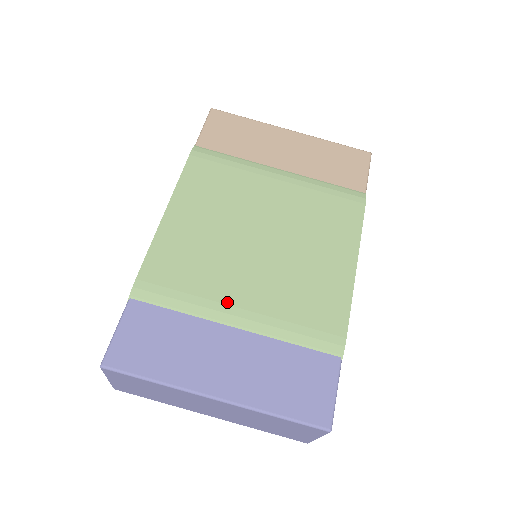
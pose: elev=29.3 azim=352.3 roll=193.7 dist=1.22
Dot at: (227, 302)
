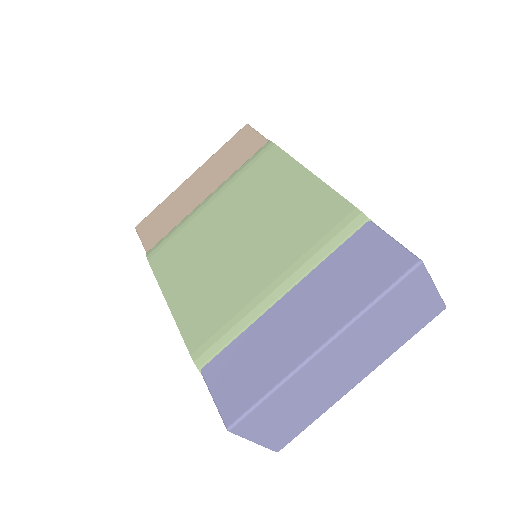
Dot at: (259, 291)
